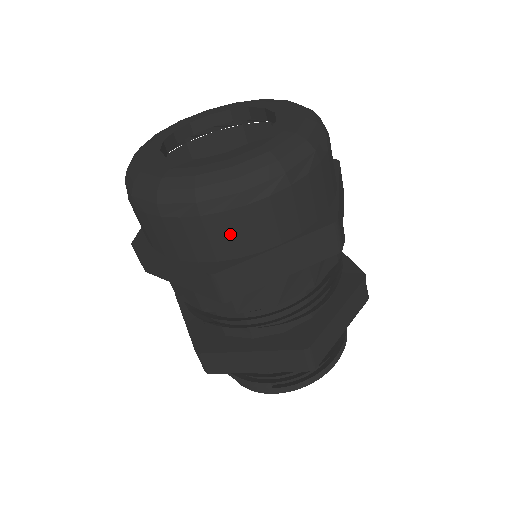
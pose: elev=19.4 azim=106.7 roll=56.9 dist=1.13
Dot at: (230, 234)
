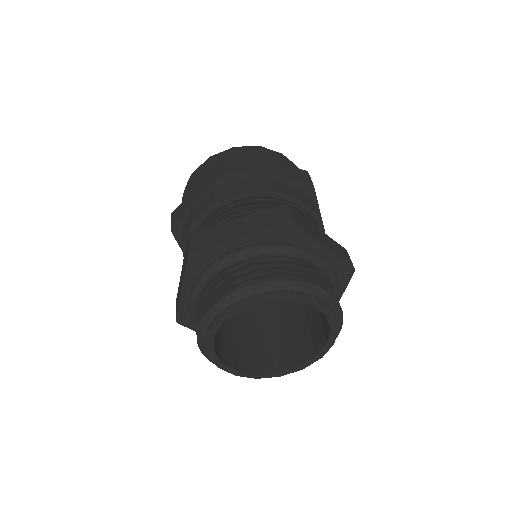
Dot at: (185, 196)
